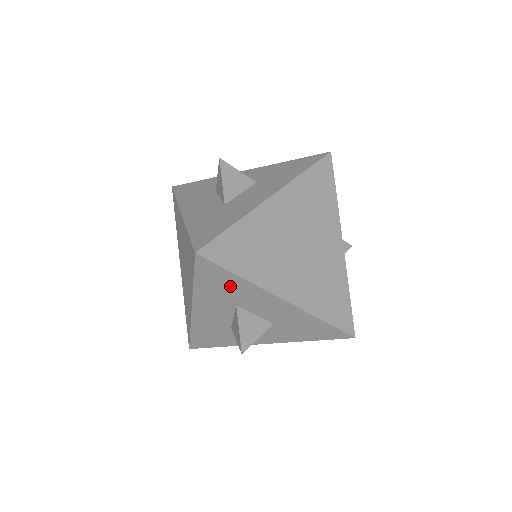
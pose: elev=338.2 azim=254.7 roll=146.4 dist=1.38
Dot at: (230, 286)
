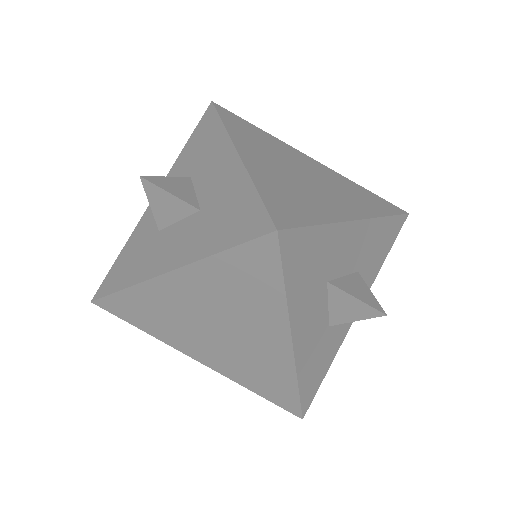
Dot at: occluded
